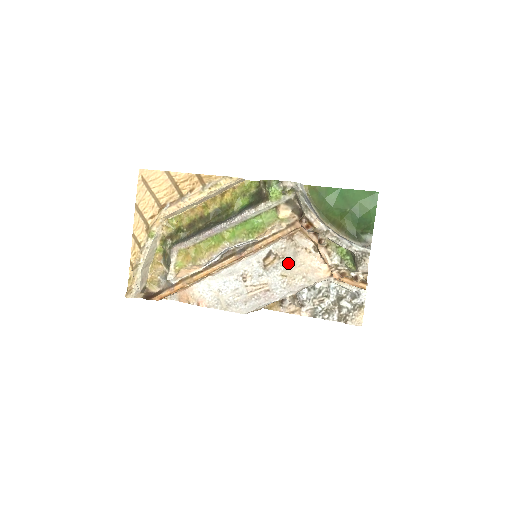
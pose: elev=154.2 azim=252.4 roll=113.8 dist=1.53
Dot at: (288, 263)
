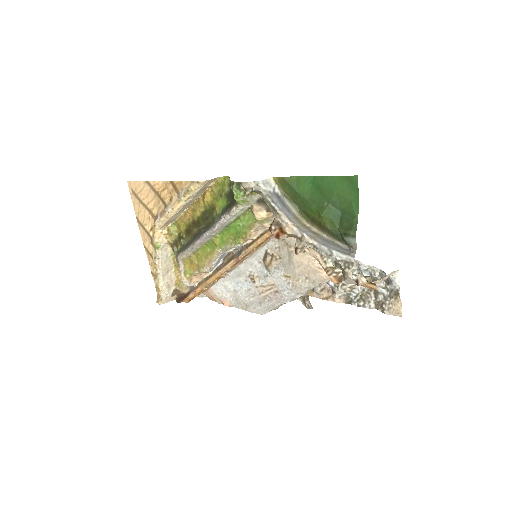
Dot at: (286, 264)
